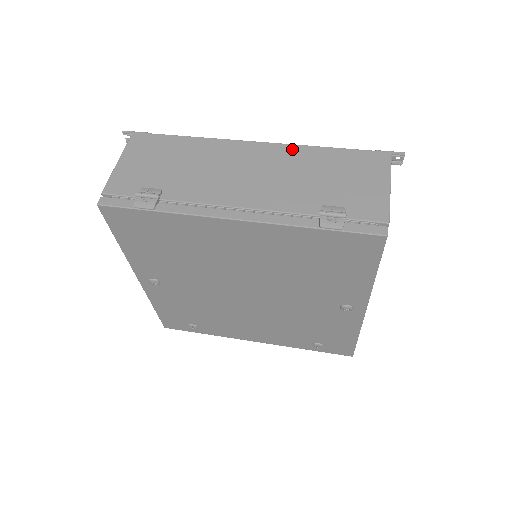
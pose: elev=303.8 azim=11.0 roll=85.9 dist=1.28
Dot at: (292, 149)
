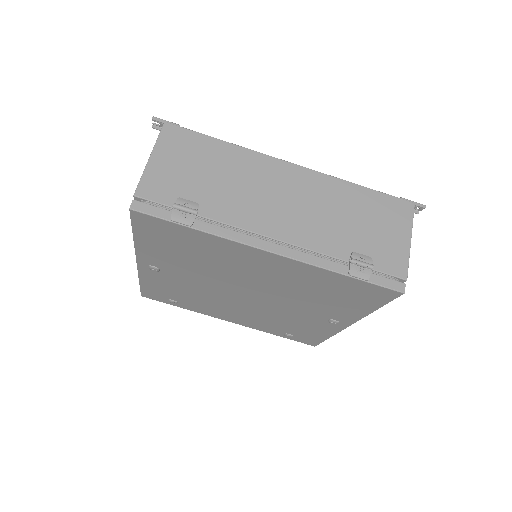
Dot at: (327, 180)
